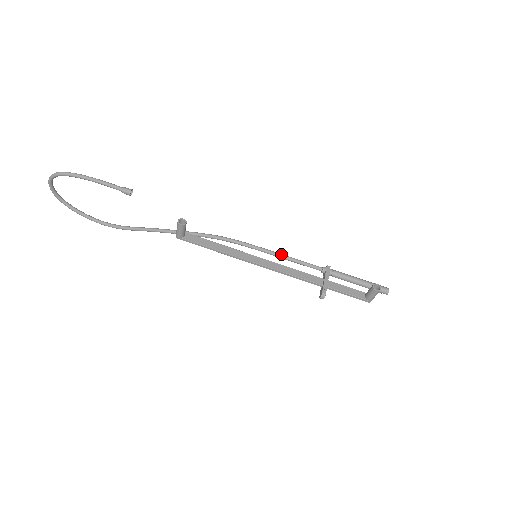
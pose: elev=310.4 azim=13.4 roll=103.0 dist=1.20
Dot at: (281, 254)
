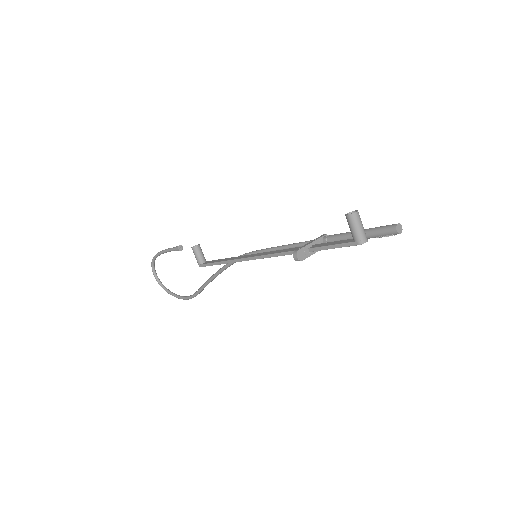
Dot at: (280, 246)
